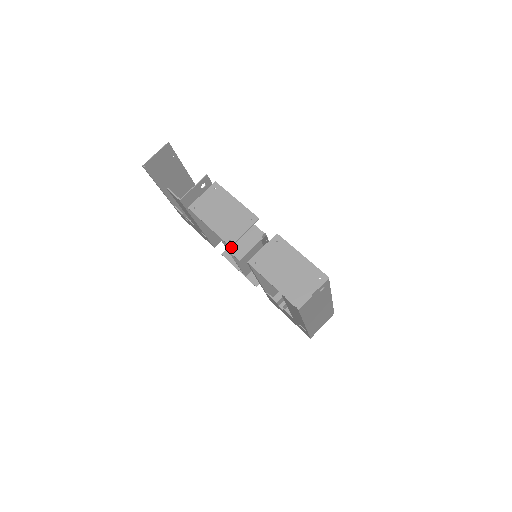
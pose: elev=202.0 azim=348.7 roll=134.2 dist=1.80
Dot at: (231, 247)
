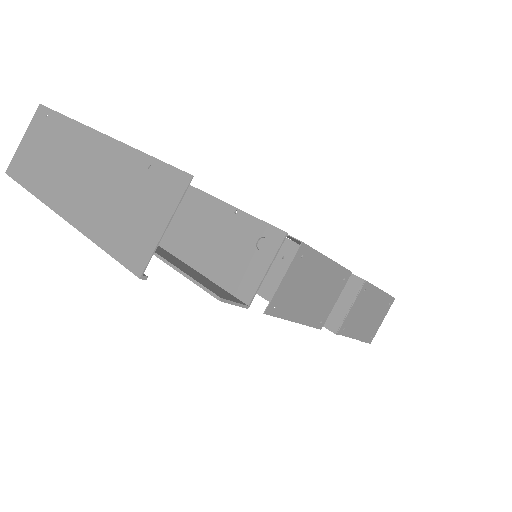
Dot at: (264, 289)
